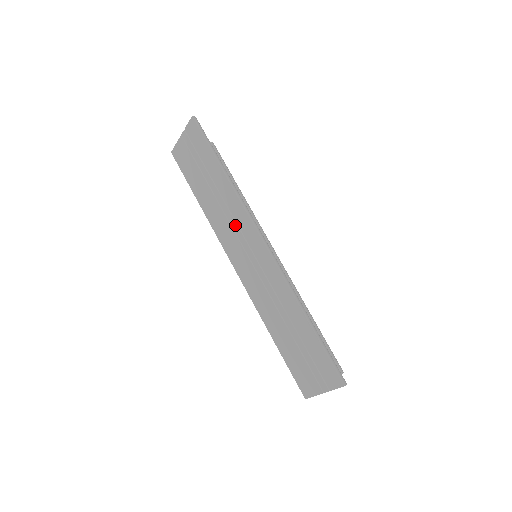
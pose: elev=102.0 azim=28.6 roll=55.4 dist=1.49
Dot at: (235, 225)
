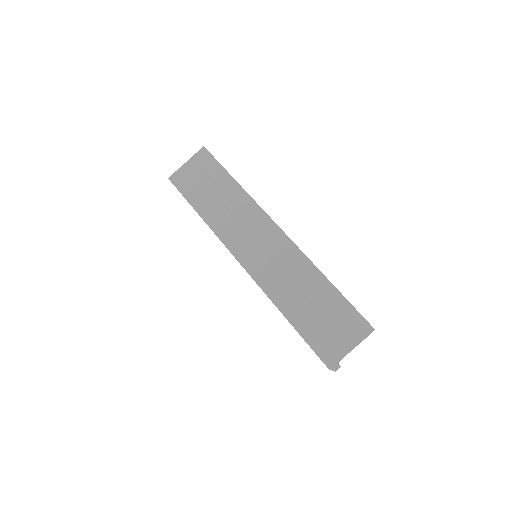
Dot at: (245, 221)
